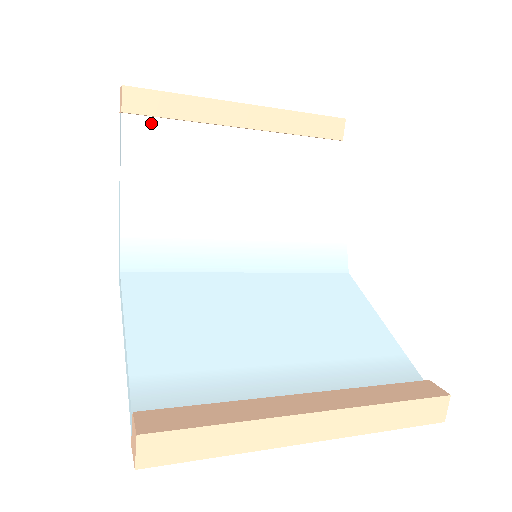
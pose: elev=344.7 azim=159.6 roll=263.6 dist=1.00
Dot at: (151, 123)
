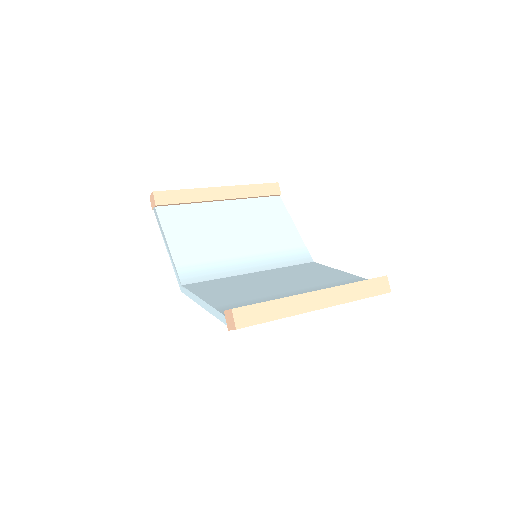
Dot at: (172, 208)
